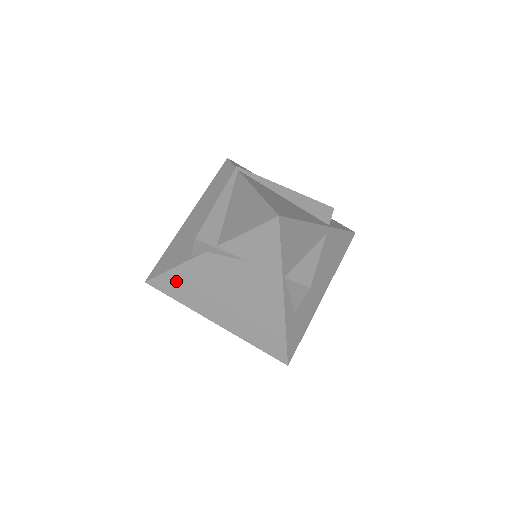
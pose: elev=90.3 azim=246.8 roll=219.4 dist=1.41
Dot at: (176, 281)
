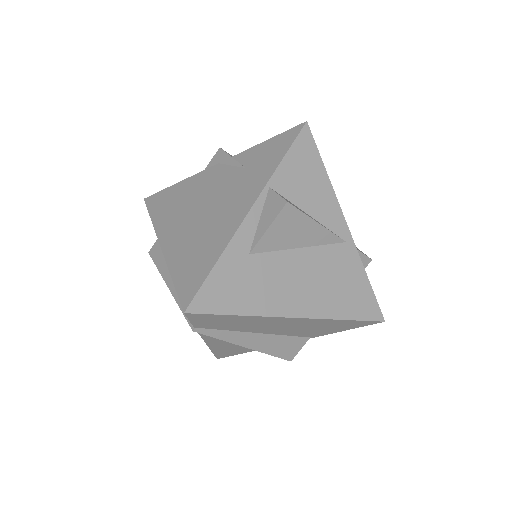
Dot at: (169, 196)
